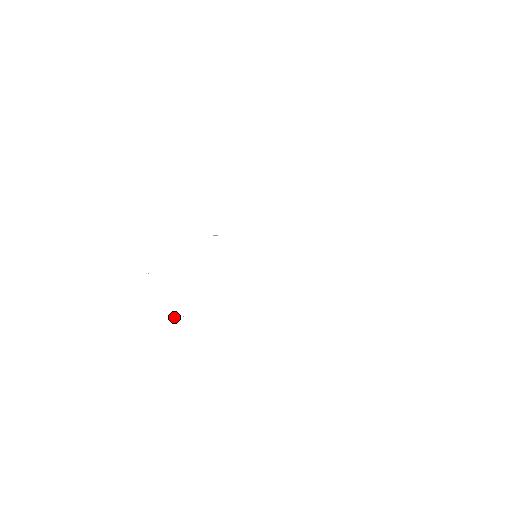
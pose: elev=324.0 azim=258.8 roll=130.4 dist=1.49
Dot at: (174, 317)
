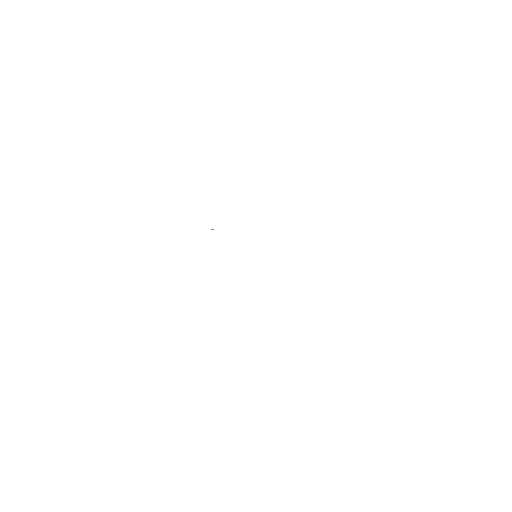
Dot at: occluded
